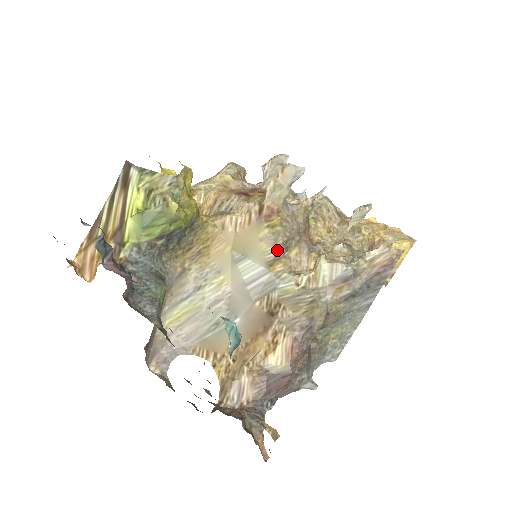
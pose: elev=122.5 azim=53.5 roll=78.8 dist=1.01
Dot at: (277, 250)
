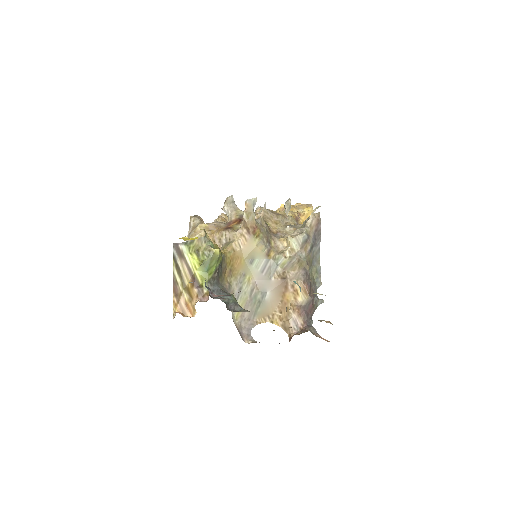
Dot at: (266, 246)
